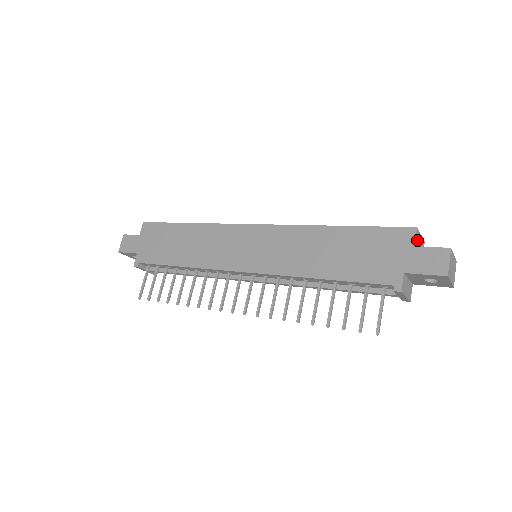
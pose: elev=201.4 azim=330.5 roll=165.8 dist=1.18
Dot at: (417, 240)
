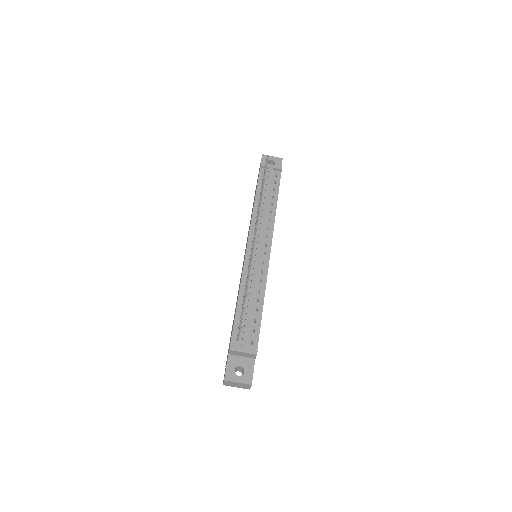
Dot at: occluded
